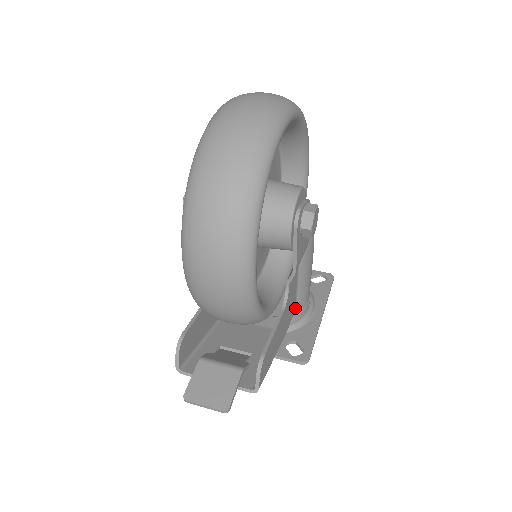
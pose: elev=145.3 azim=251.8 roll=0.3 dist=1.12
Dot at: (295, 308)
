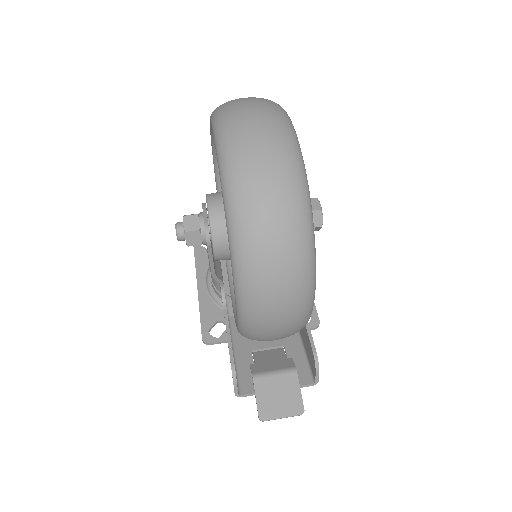
Dot at: occluded
